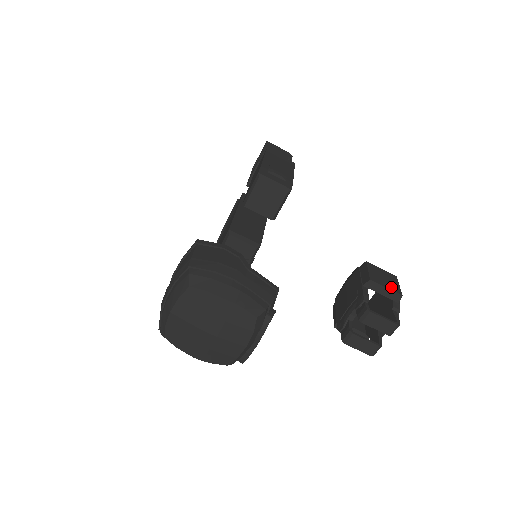
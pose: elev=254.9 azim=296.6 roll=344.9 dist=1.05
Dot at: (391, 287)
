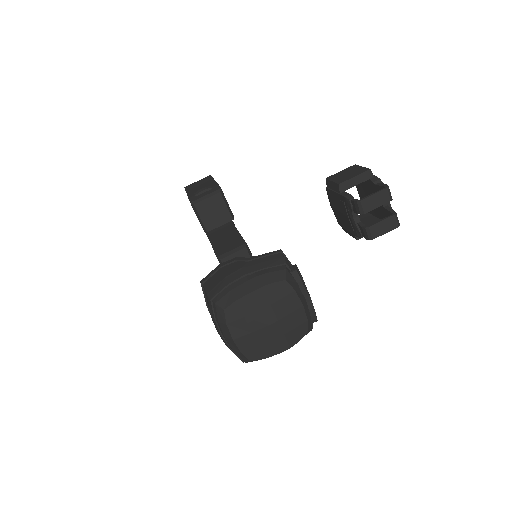
Dot at: (357, 173)
